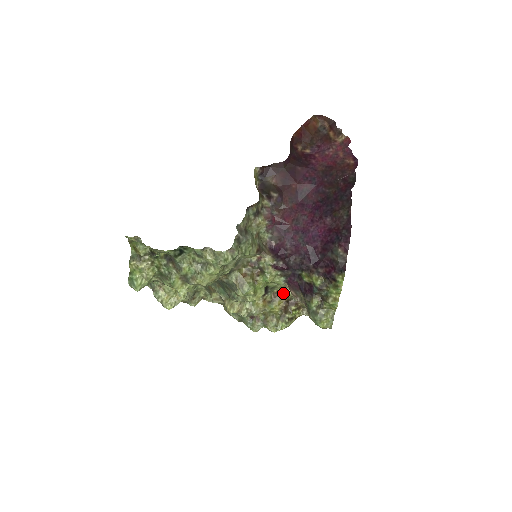
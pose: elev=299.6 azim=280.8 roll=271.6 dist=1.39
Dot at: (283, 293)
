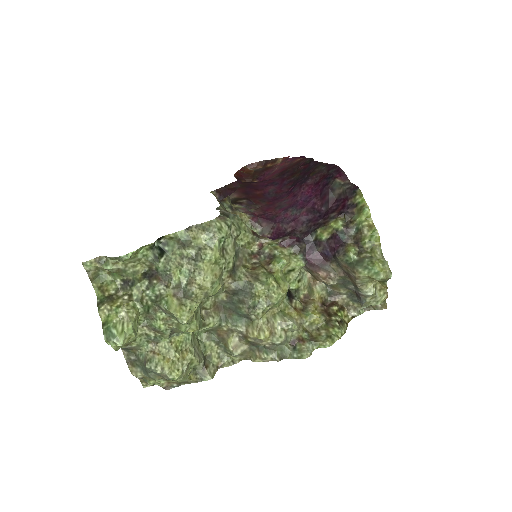
Dot at: (312, 294)
